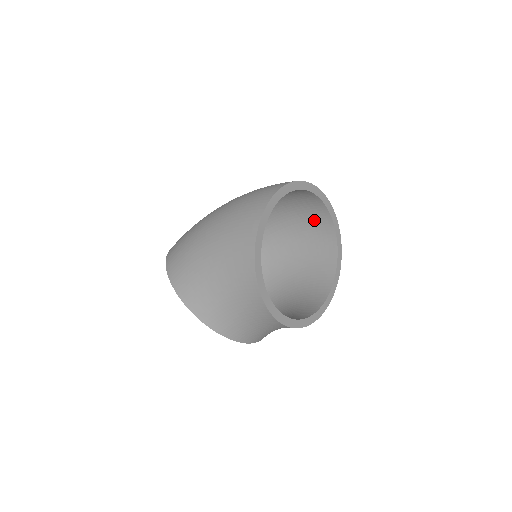
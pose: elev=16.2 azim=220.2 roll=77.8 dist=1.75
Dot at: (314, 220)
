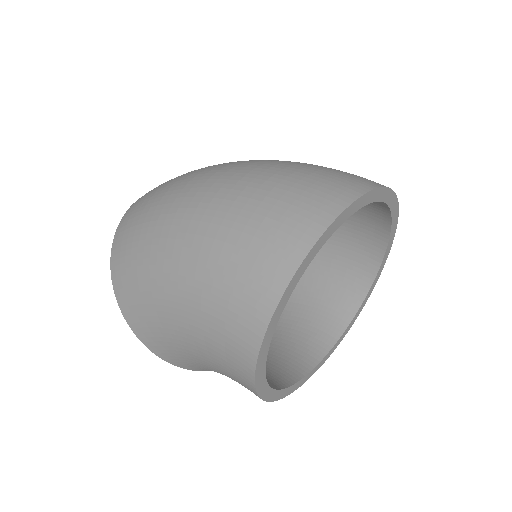
Dot at: occluded
